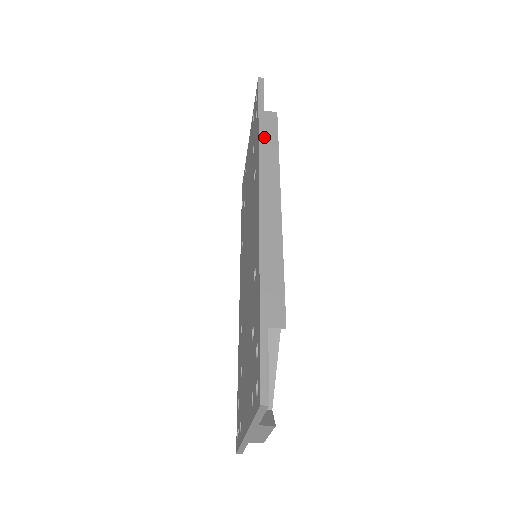
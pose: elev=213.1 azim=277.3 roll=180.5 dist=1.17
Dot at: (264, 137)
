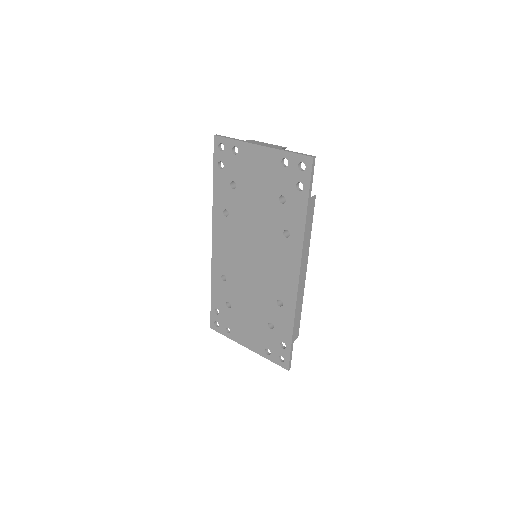
Dot at: (307, 224)
